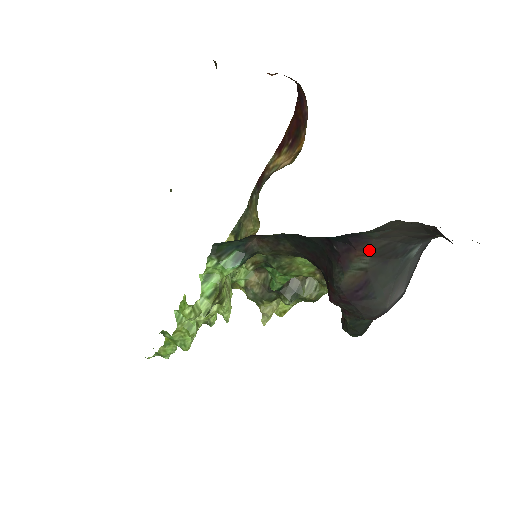
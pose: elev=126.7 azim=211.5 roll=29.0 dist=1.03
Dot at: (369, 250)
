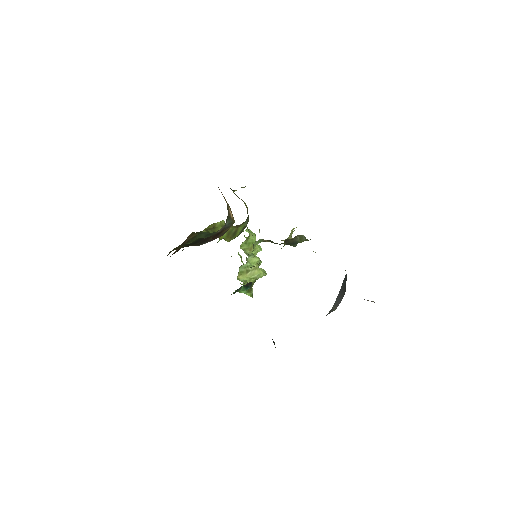
Dot at: occluded
